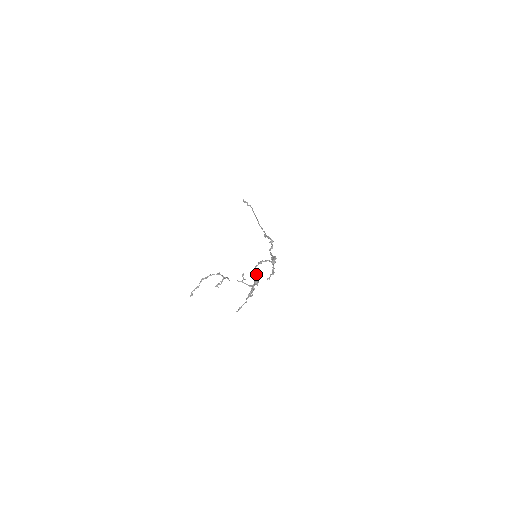
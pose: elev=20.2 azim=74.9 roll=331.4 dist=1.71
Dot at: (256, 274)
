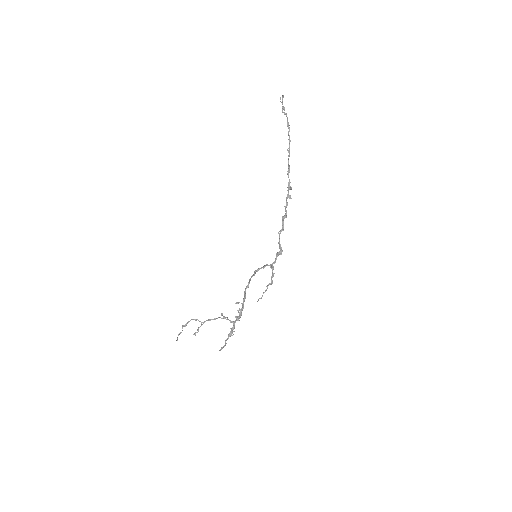
Dot at: (241, 303)
